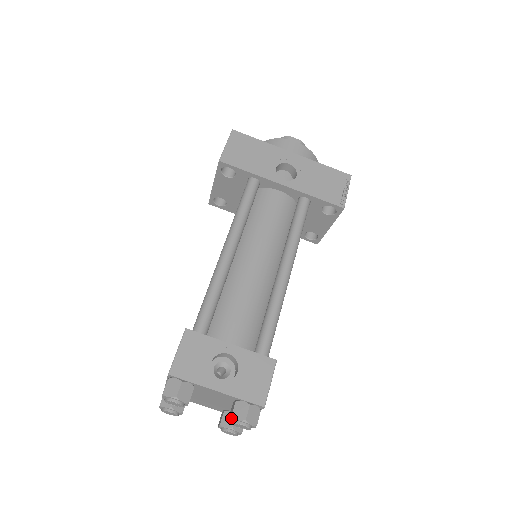
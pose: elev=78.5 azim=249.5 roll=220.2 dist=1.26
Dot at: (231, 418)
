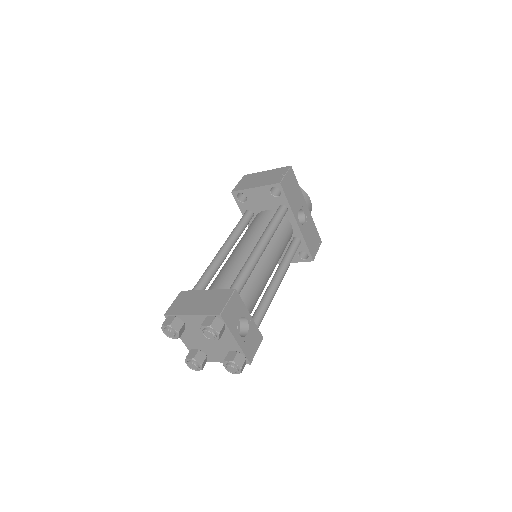
Dot at: (232, 361)
